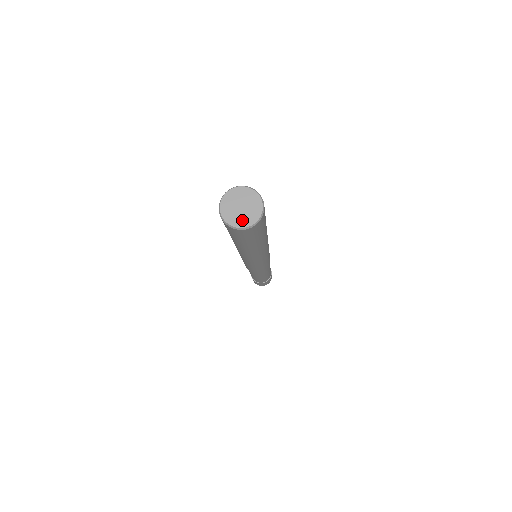
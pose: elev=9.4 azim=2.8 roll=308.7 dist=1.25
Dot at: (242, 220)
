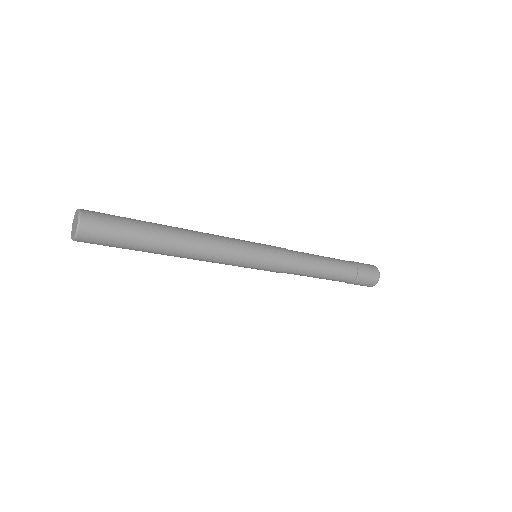
Dot at: (73, 232)
